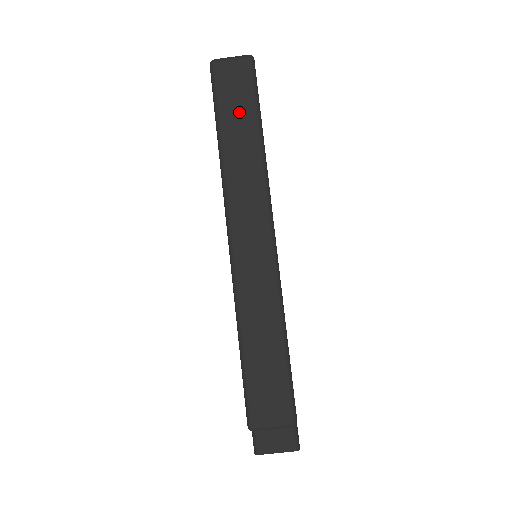
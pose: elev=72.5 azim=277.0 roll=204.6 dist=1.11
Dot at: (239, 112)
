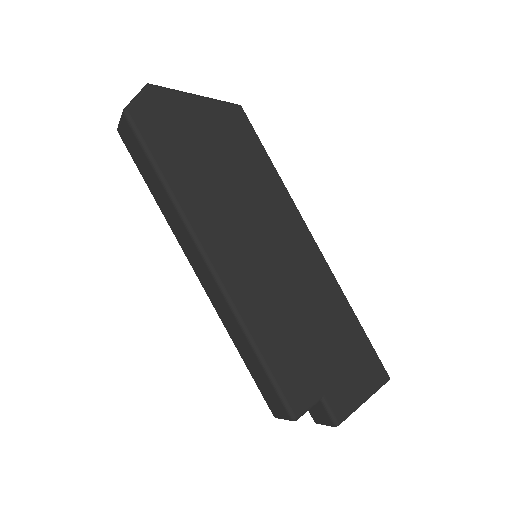
Dot at: (146, 169)
